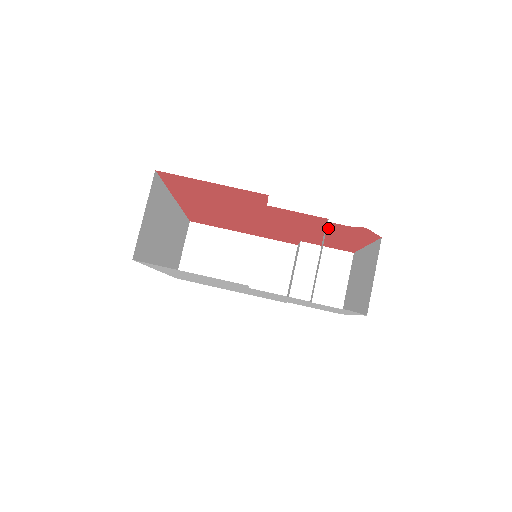
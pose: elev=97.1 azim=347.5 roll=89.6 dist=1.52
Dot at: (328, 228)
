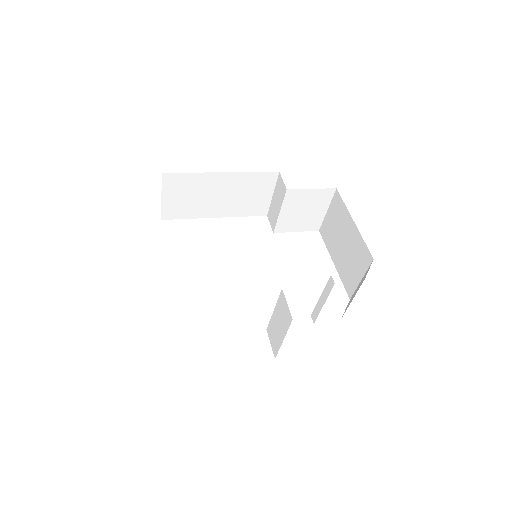
Dot at: occluded
